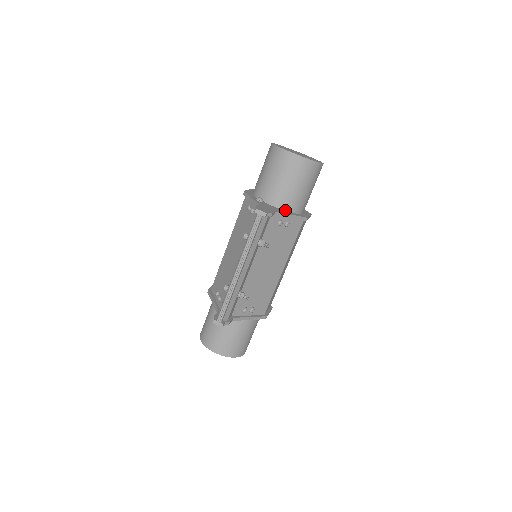
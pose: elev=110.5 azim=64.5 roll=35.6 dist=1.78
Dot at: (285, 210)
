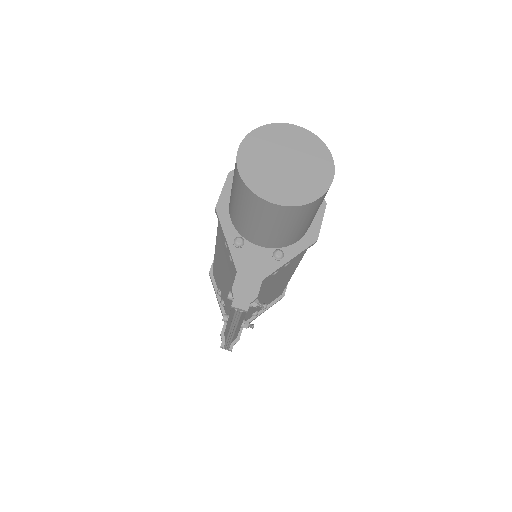
Dot at: (279, 258)
